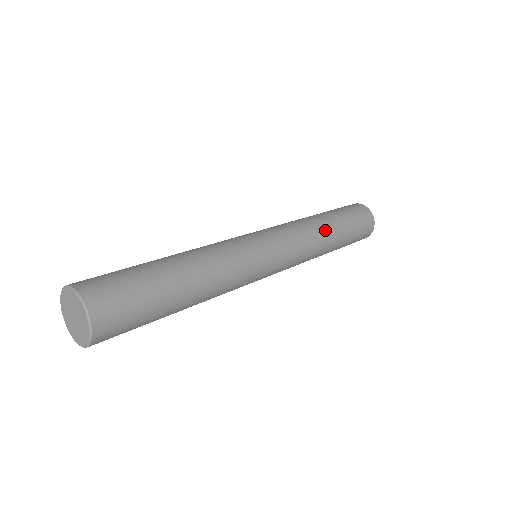
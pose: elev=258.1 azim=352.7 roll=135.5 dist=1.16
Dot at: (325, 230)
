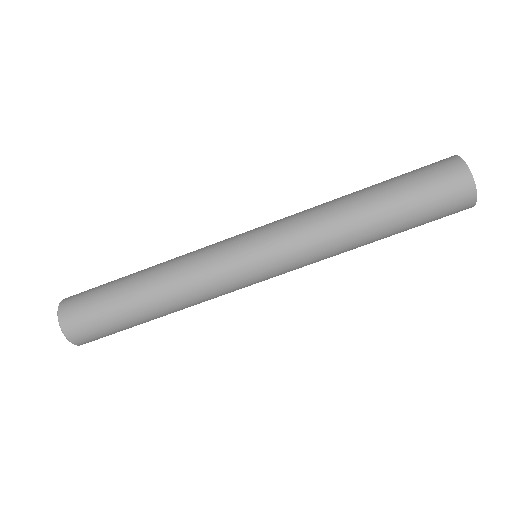
Dot at: (345, 202)
